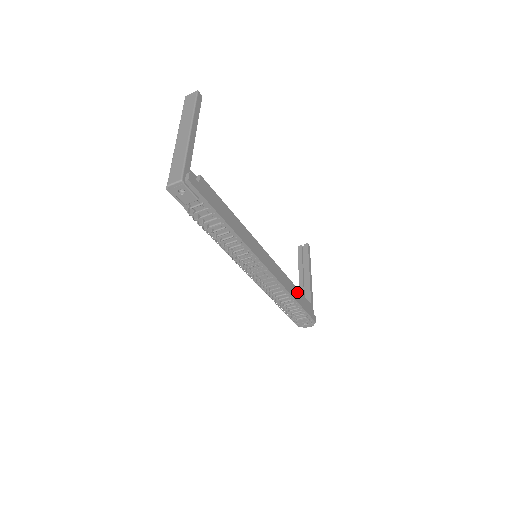
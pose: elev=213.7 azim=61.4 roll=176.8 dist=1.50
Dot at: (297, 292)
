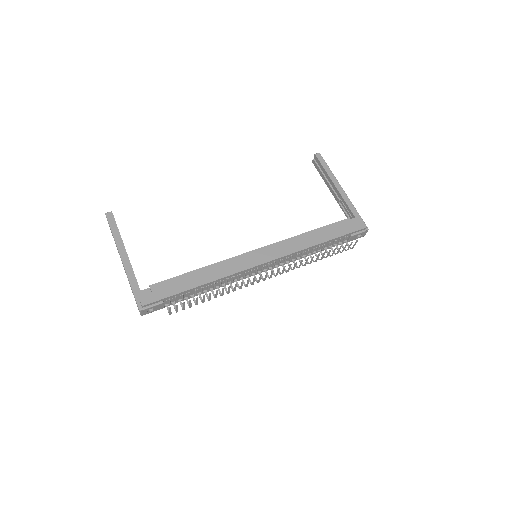
Dot at: (321, 232)
